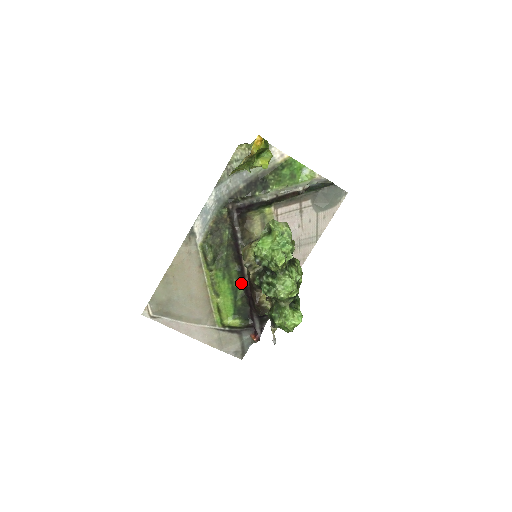
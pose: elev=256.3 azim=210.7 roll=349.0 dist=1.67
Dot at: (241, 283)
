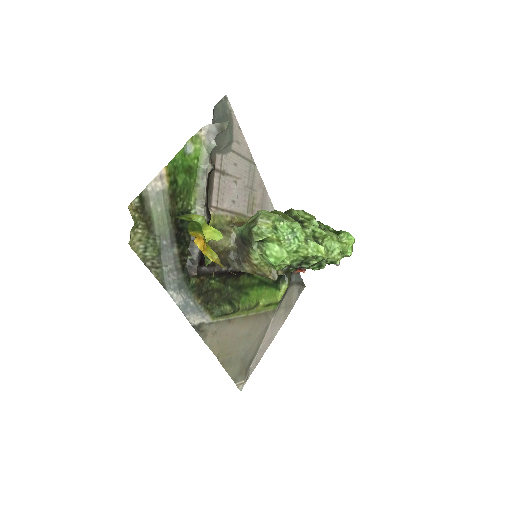
Dot at: occluded
